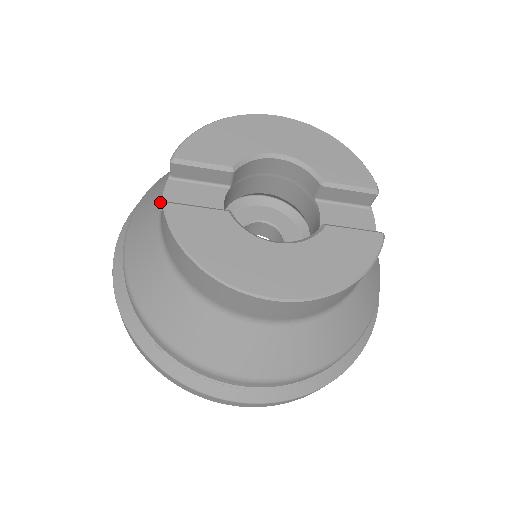
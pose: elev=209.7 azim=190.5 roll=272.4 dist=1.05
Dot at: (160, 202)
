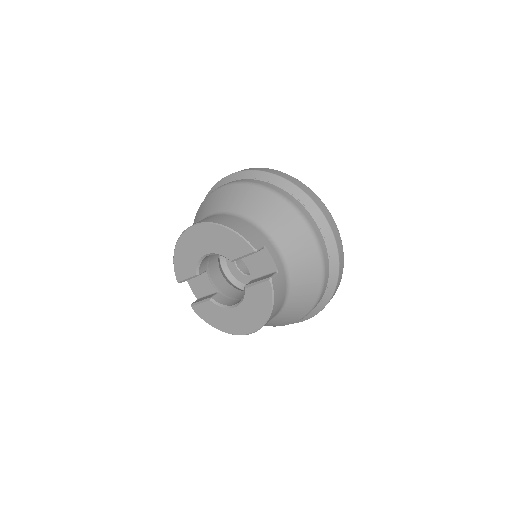
Dot at: occluded
